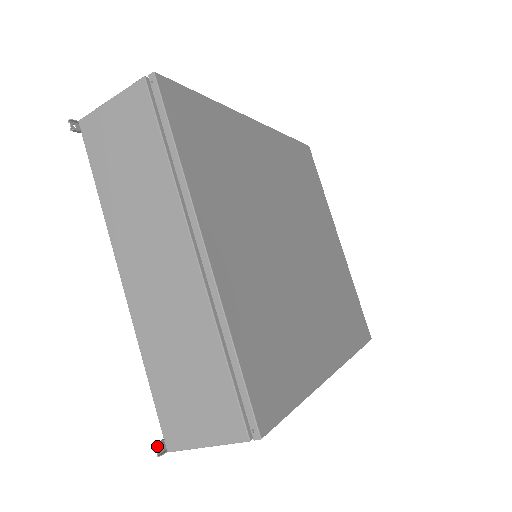
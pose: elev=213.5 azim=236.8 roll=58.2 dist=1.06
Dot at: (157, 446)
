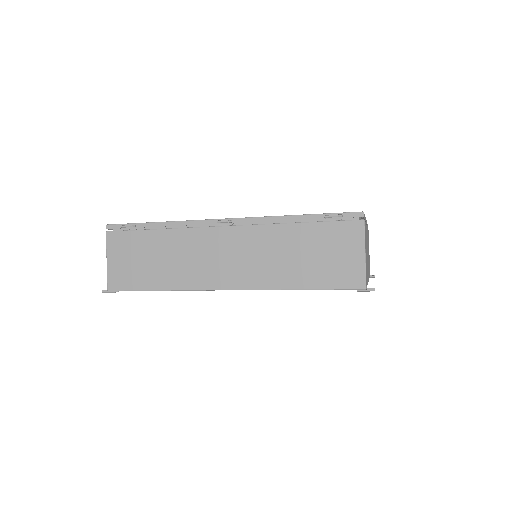
Dot at: (106, 291)
